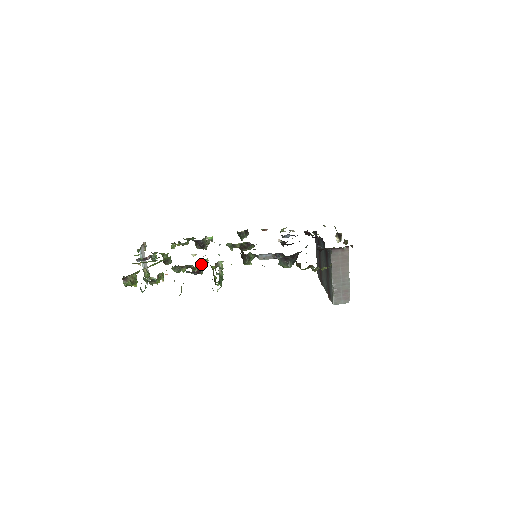
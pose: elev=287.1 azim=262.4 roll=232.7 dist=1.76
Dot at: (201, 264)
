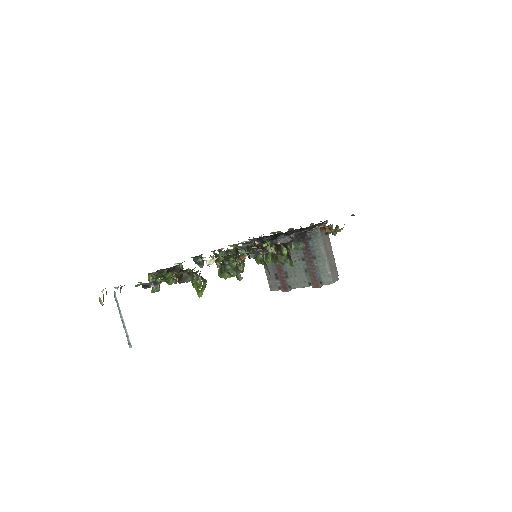
Dot at: (251, 250)
